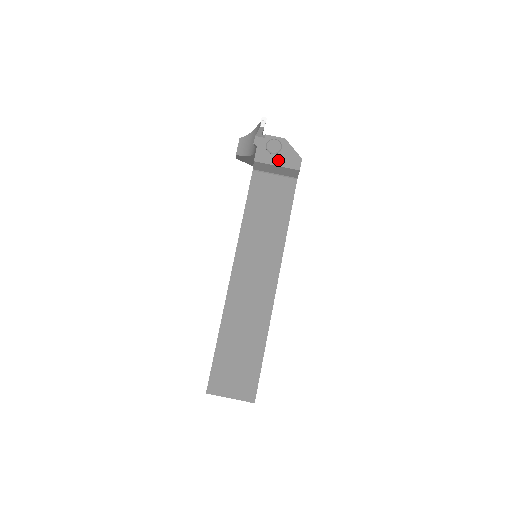
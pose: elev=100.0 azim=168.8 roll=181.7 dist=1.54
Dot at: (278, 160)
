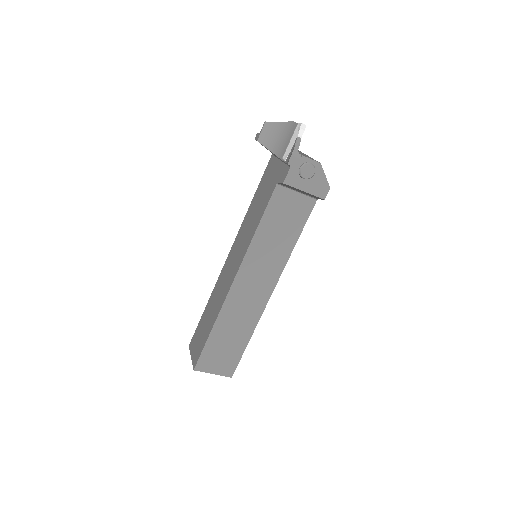
Dot at: (307, 186)
